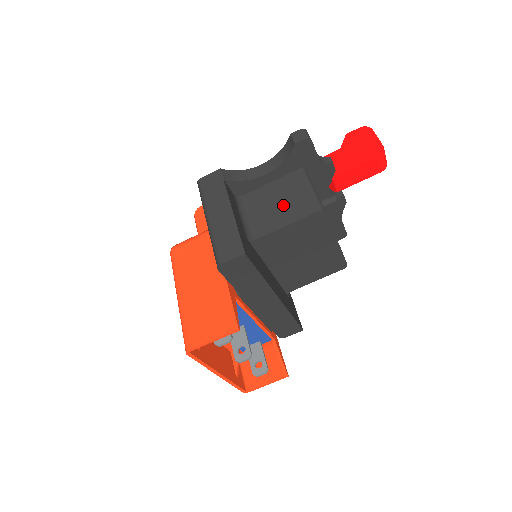
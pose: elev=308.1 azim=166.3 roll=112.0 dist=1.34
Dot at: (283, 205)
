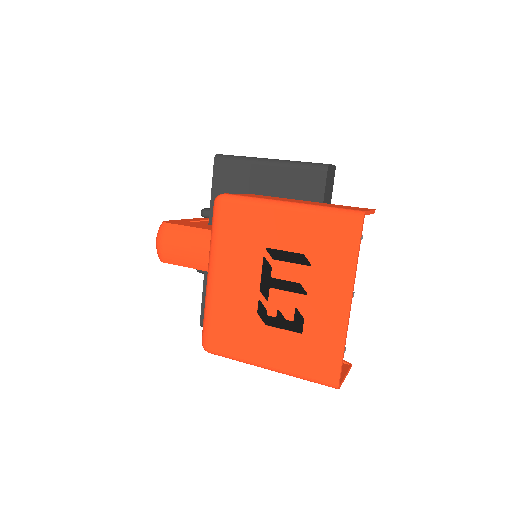
Dot at: occluded
